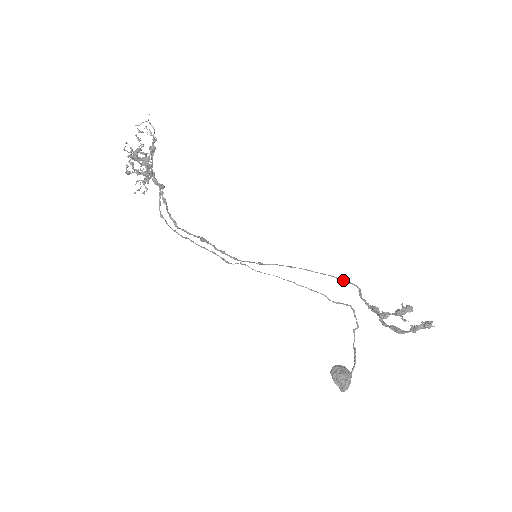
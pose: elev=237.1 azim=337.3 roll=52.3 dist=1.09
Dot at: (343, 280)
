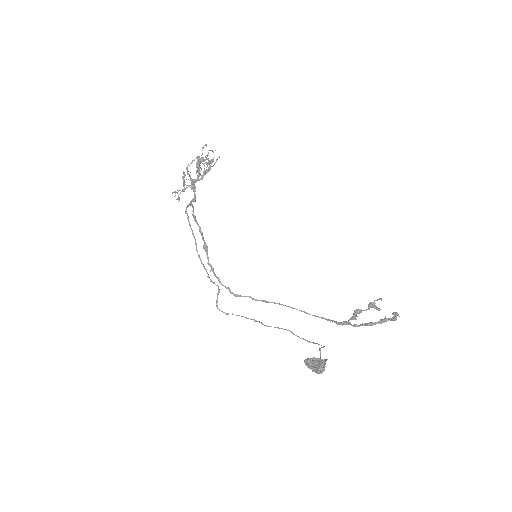
Dot at: occluded
